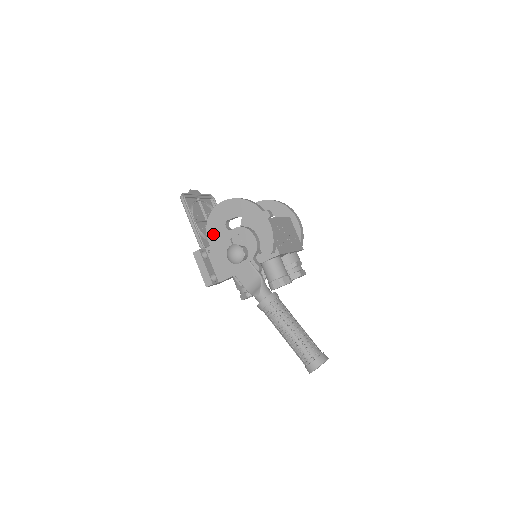
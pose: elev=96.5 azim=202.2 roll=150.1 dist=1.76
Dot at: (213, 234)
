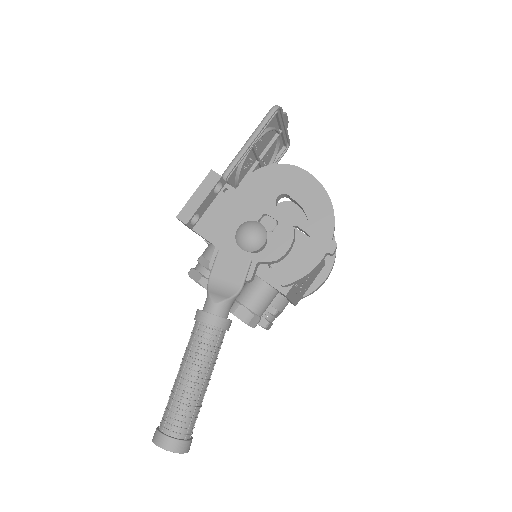
Dot at: (255, 184)
